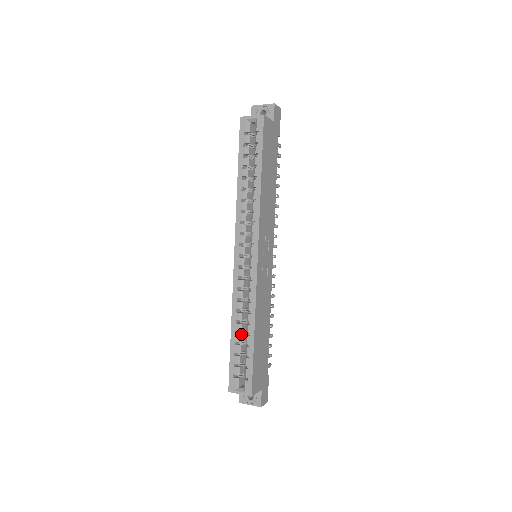
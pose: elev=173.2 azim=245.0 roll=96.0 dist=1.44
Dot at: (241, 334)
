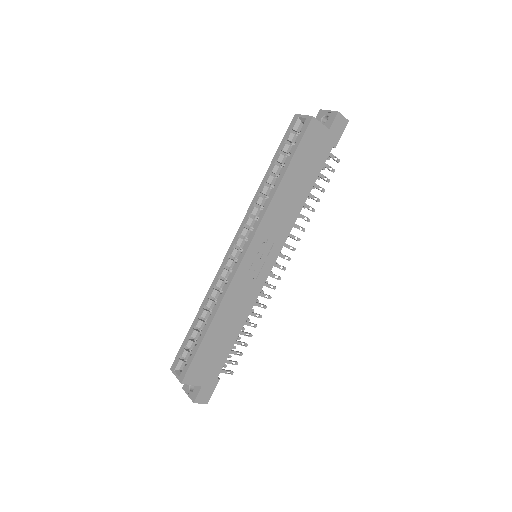
Dot at: (203, 321)
